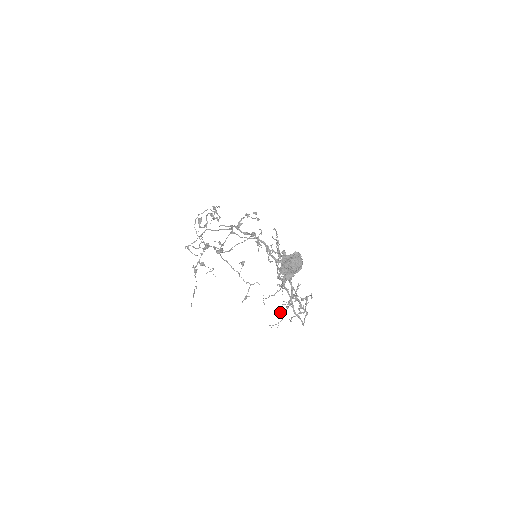
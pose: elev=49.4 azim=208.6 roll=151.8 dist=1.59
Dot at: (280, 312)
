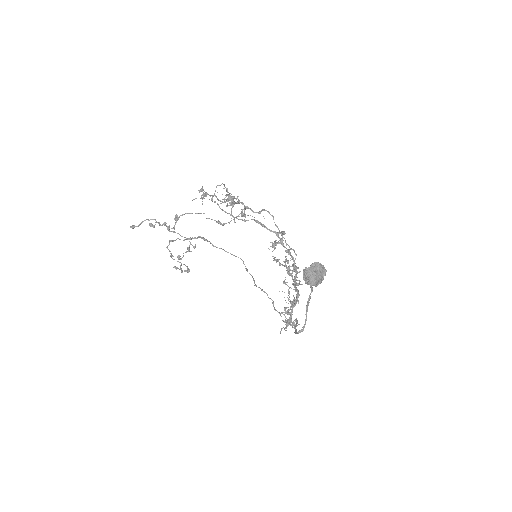
Dot at: occluded
